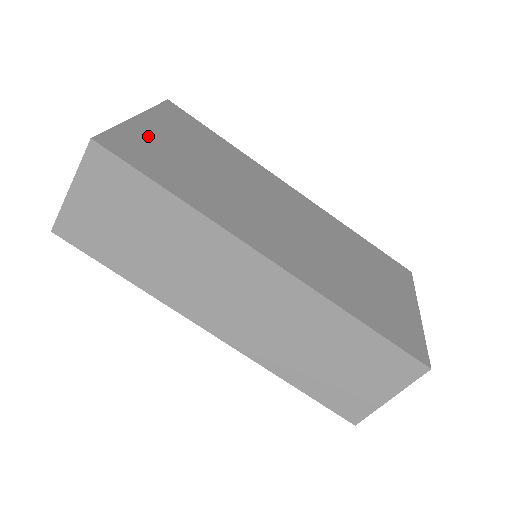
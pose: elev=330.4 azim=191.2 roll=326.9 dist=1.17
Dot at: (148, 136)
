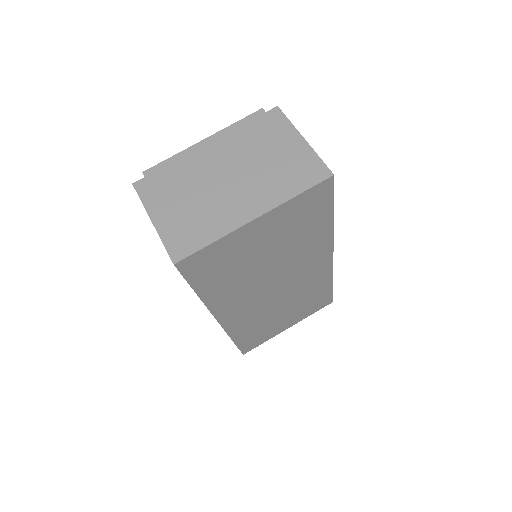
Dot at: (239, 243)
